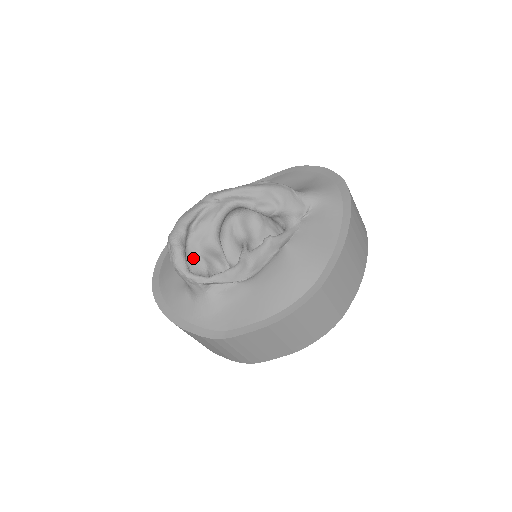
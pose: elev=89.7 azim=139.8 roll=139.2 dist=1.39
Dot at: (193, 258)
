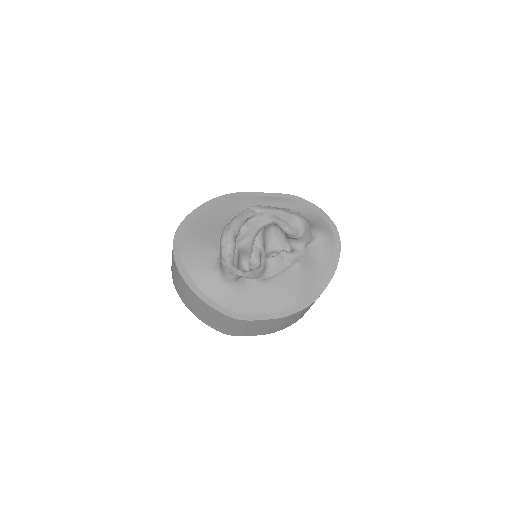
Dot at: occluded
